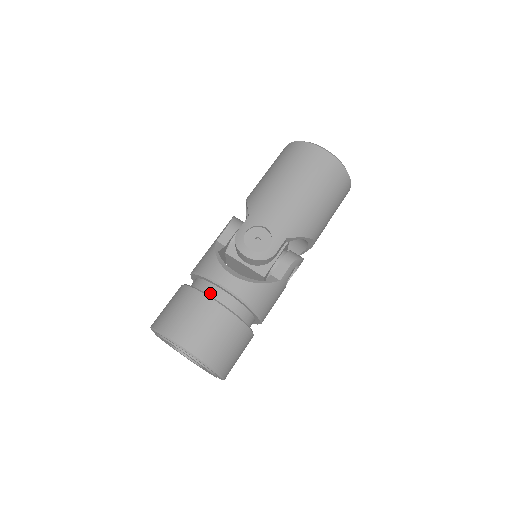
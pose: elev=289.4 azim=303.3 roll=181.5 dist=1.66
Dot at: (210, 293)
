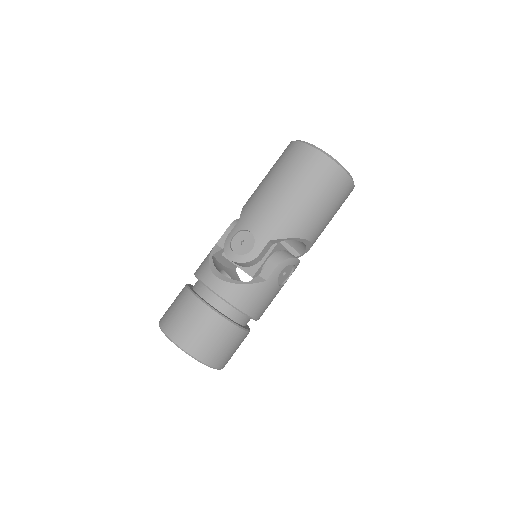
Dot at: (201, 293)
